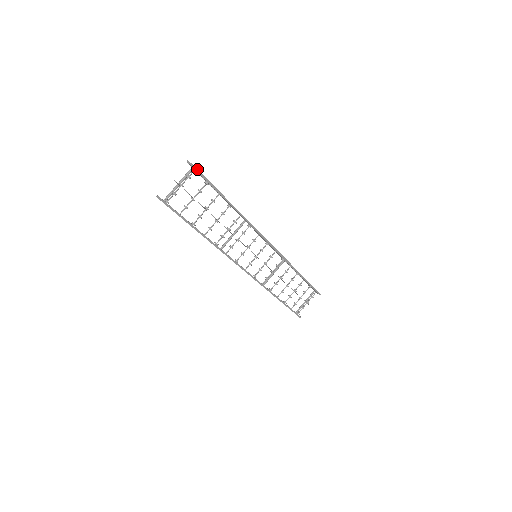
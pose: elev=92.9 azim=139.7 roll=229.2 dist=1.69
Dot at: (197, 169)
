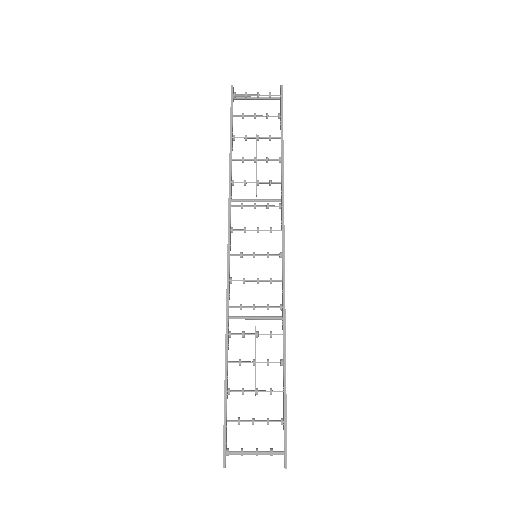
Dot at: occluded
